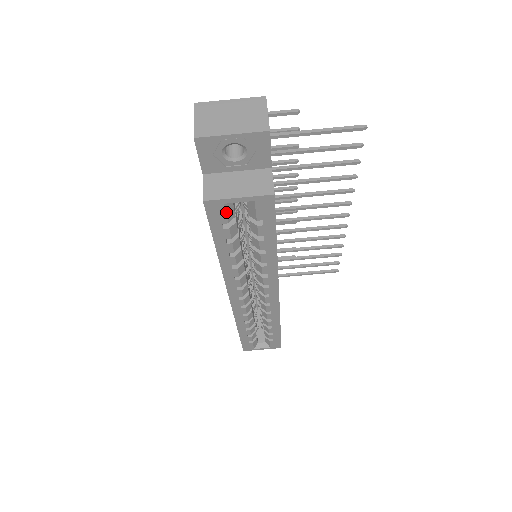
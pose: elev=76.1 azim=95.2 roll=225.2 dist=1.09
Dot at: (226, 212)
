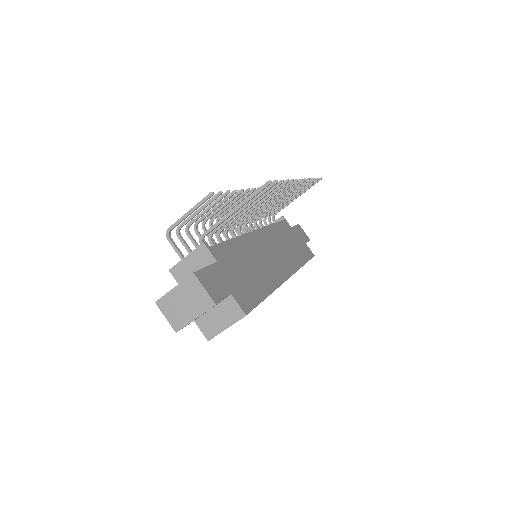
Dot at: occluded
